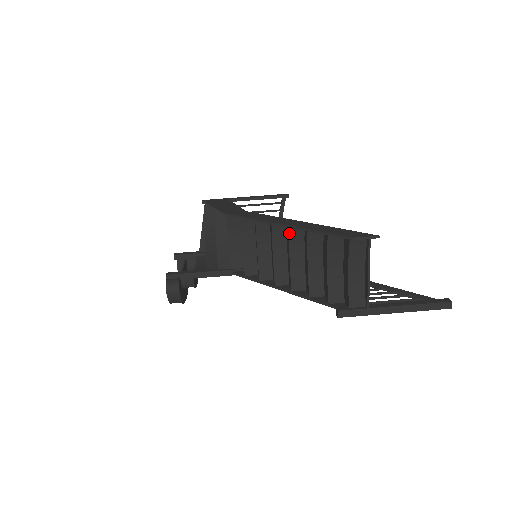
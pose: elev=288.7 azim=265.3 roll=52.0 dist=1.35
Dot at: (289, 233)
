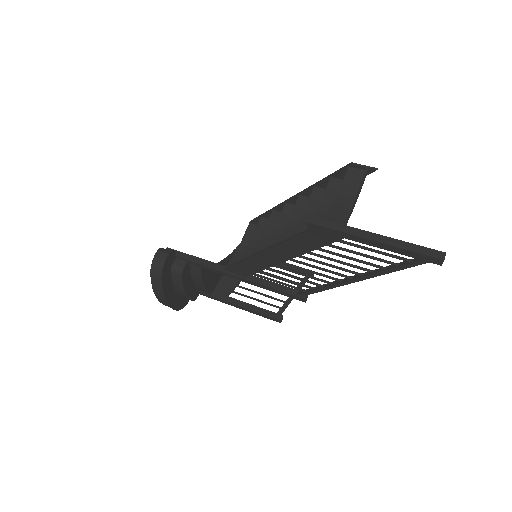
Dot at: (297, 201)
